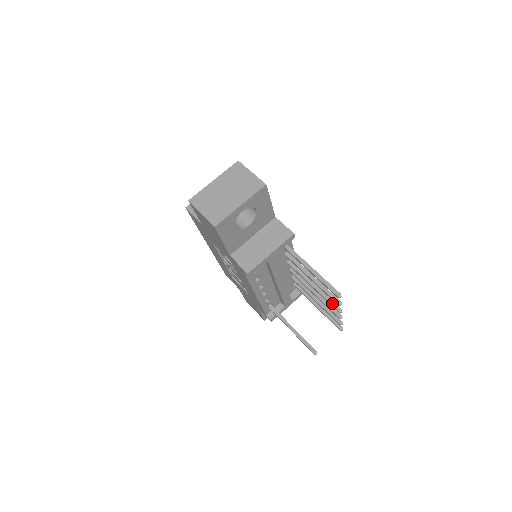
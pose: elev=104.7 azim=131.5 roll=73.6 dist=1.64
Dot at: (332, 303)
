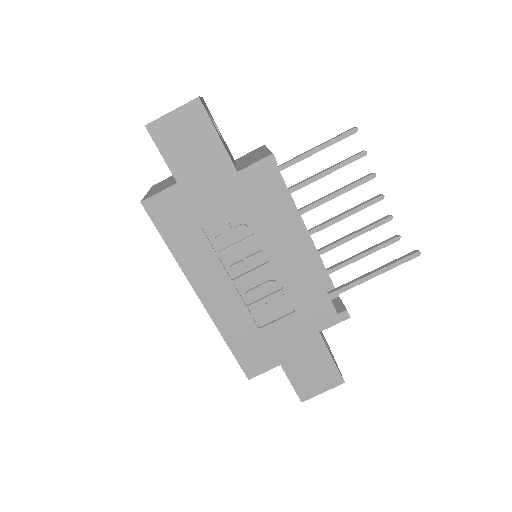
Dot at: (360, 179)
